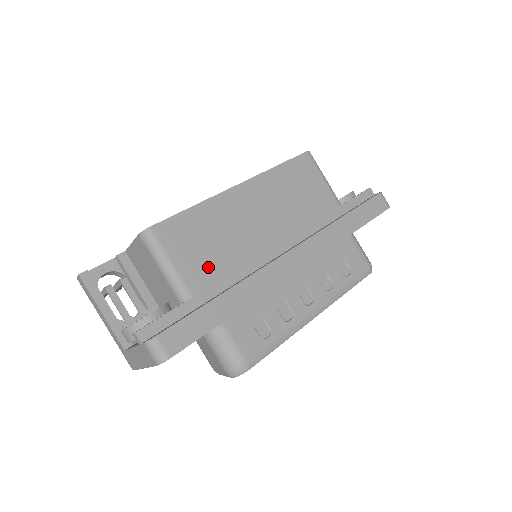
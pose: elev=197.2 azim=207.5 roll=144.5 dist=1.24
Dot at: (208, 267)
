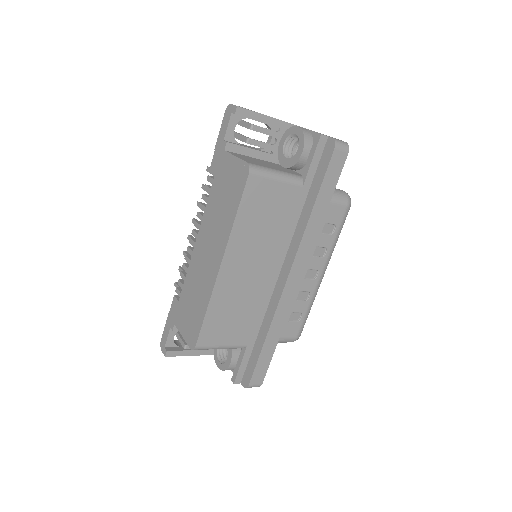
Dot at: (243, 326)
